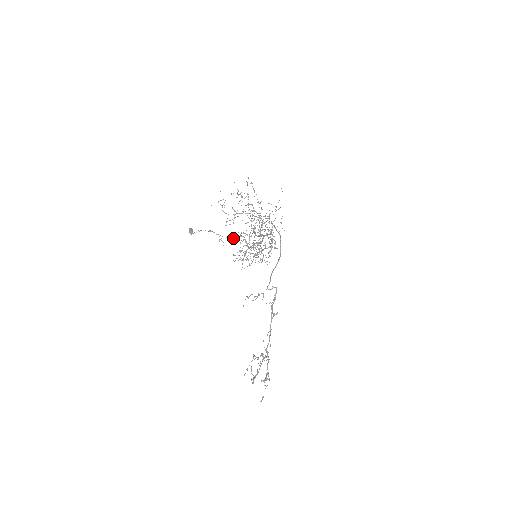
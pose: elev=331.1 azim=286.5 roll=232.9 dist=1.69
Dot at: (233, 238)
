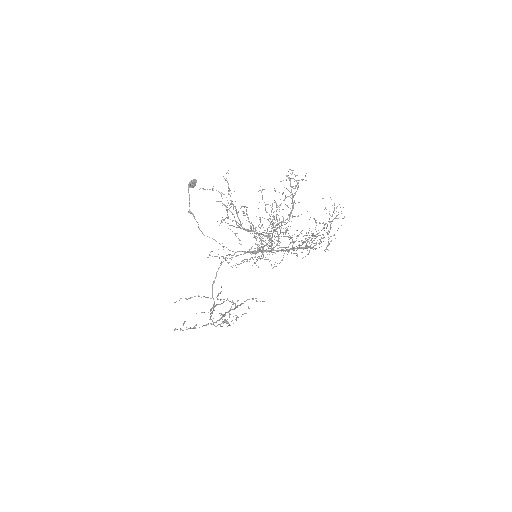
Dot at: occluded
